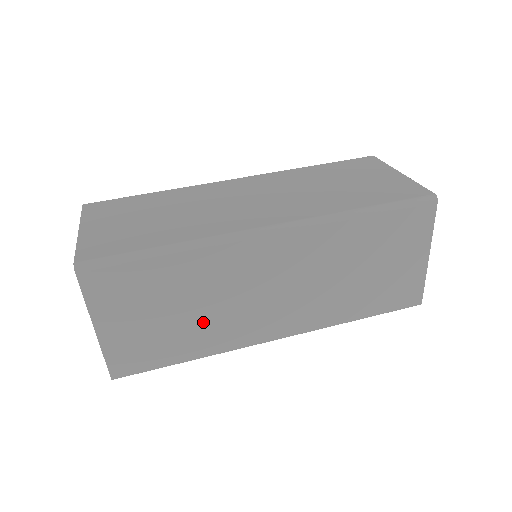
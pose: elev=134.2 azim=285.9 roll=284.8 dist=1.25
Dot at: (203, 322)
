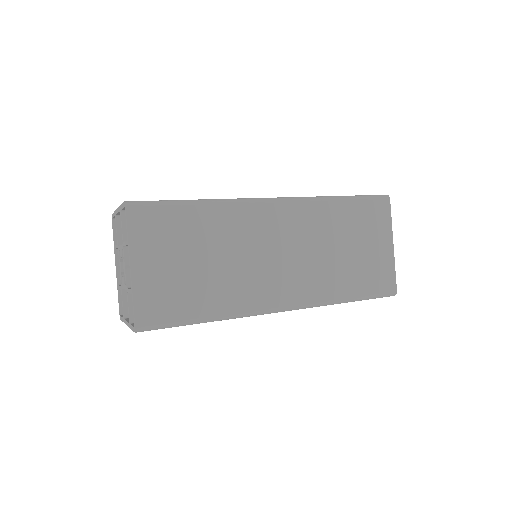
Dot at: (221, 277)
